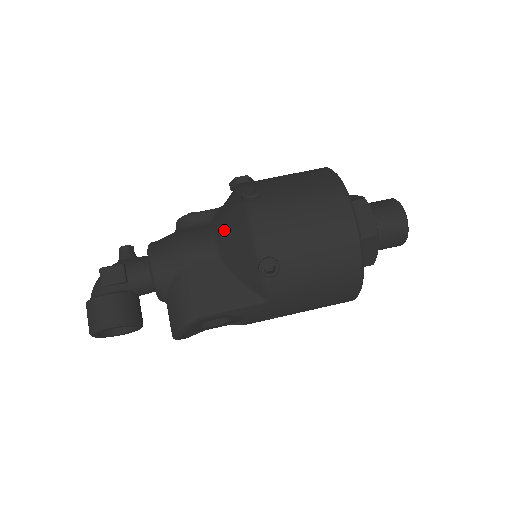
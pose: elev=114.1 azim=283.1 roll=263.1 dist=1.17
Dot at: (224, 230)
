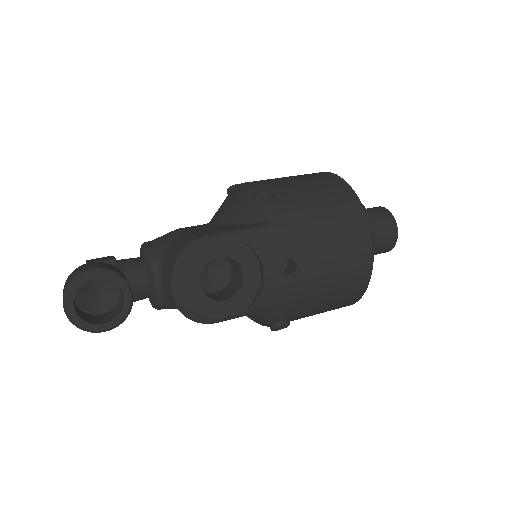
Dot at: (217, 212)
